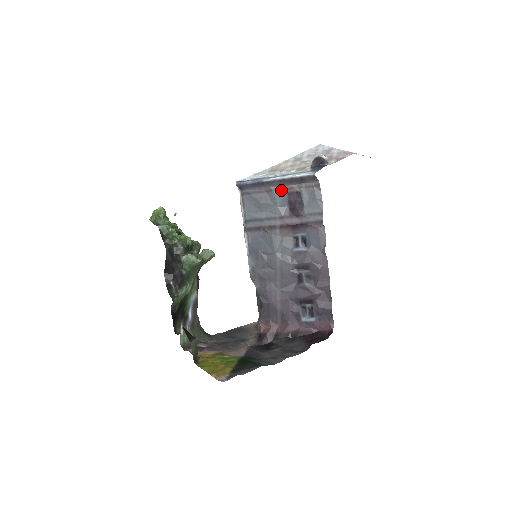
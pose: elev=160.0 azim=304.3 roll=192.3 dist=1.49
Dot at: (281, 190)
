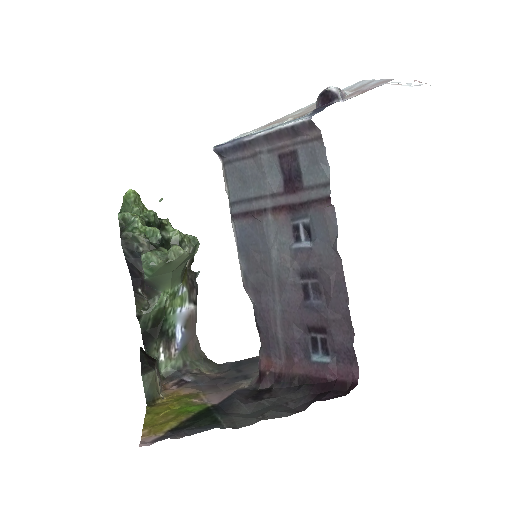
Dot at: (269, 152)
